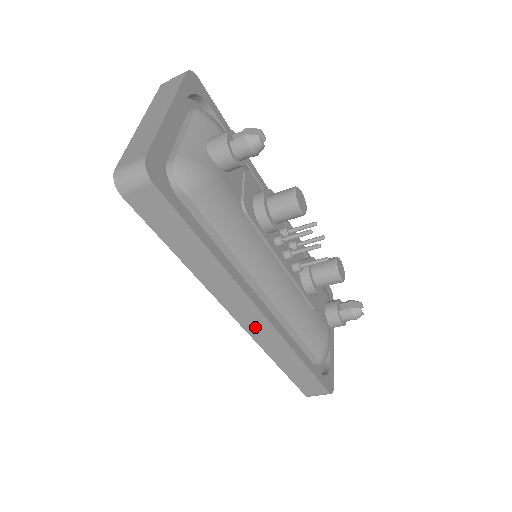
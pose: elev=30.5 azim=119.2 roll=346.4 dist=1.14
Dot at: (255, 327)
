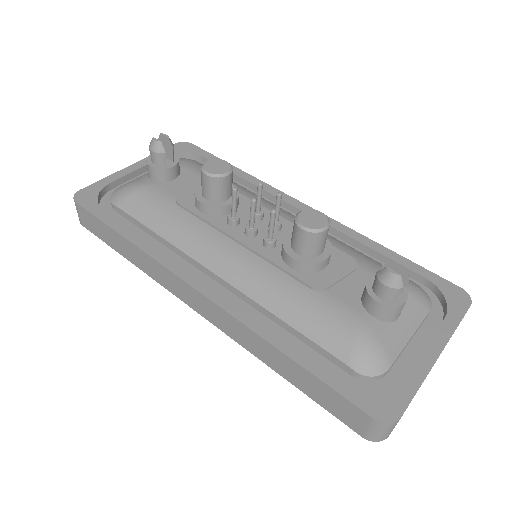
Dot at: (212, 314)
